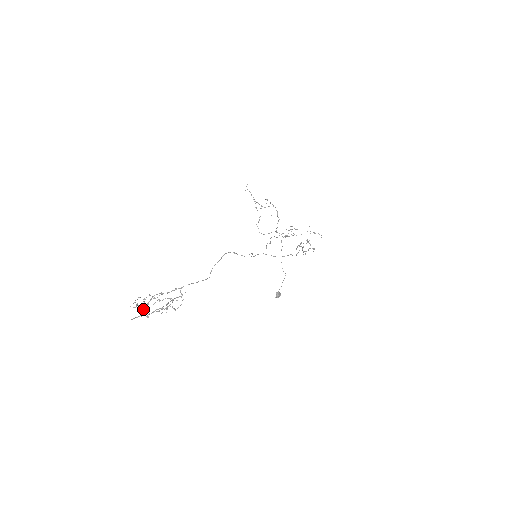
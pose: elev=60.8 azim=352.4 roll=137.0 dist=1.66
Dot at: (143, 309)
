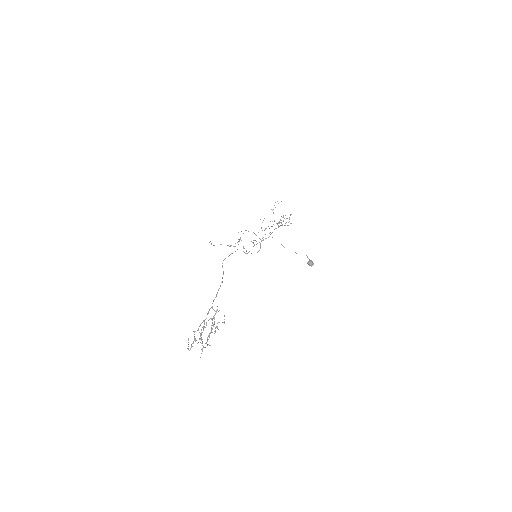
Dot at: occluded
